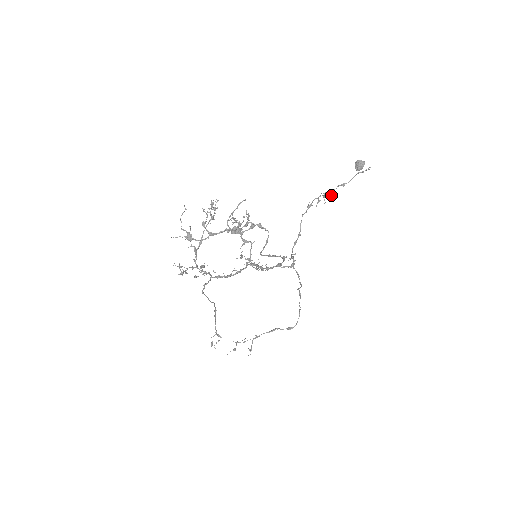
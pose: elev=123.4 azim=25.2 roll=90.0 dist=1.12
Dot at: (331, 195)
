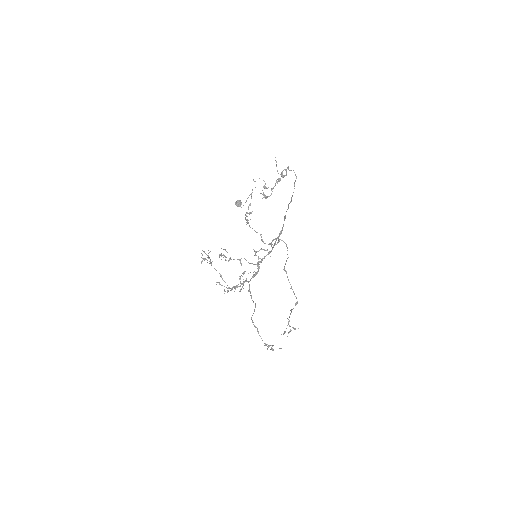
Dot at: (251, 212)
